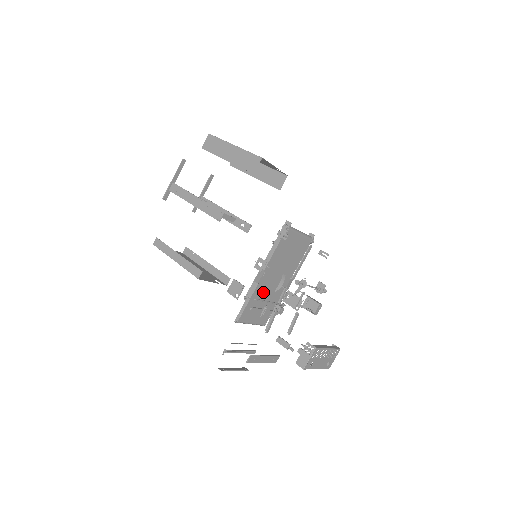
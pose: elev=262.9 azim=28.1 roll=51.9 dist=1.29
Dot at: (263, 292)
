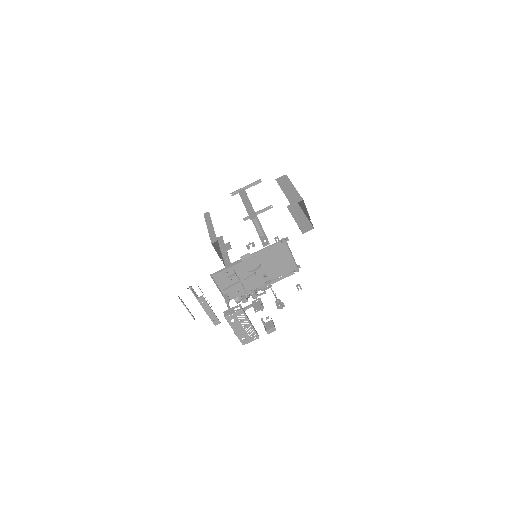
Dot at: (241, 272)
